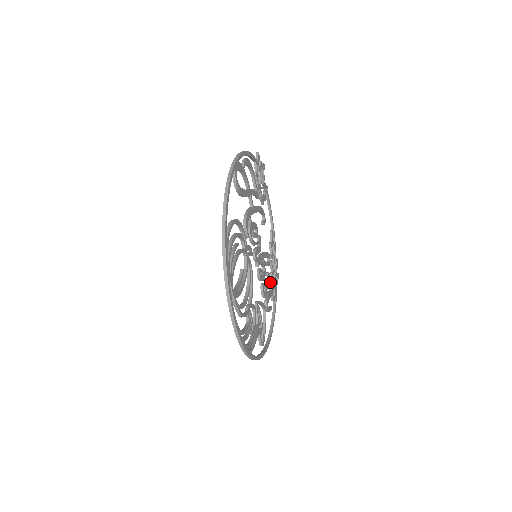
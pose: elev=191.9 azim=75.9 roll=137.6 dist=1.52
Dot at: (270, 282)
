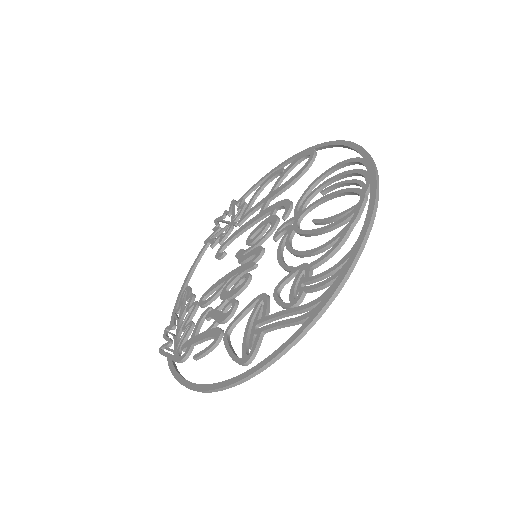
Dot at: (201, 326)
